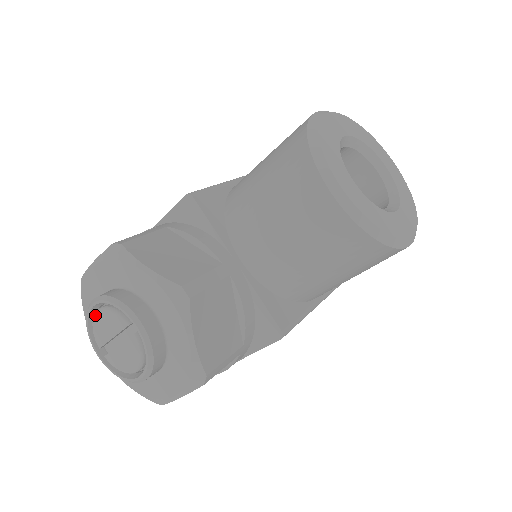
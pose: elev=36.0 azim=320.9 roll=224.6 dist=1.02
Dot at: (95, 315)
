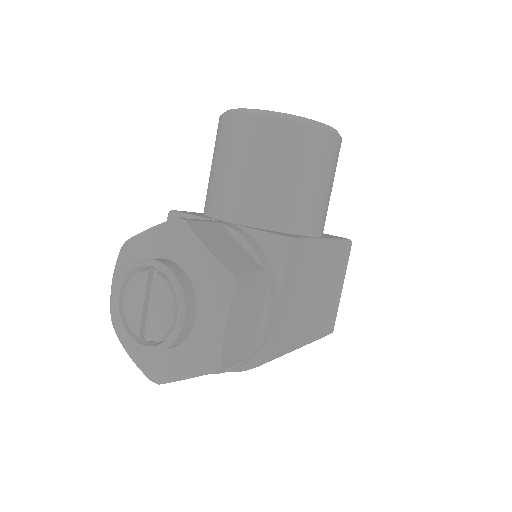
Dot at: (123, 302)
